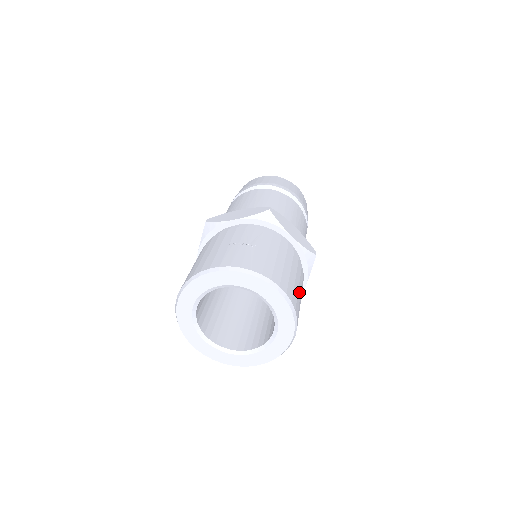
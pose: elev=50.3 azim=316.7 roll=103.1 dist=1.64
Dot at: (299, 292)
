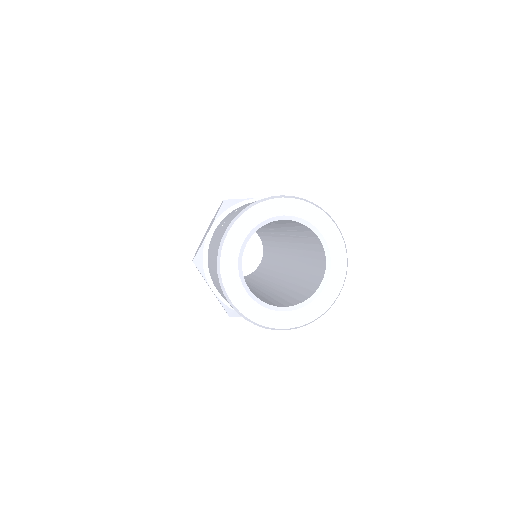
Dot at: occluded
